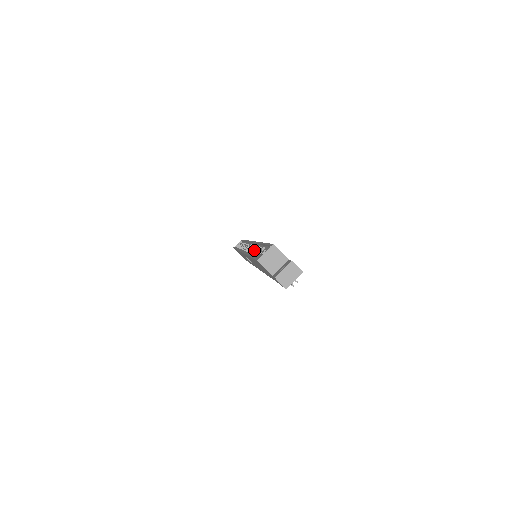
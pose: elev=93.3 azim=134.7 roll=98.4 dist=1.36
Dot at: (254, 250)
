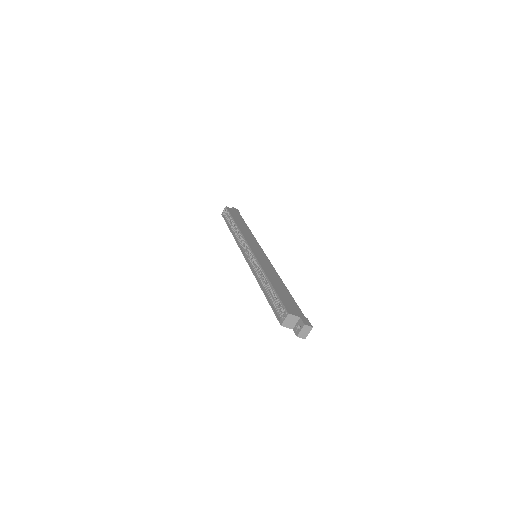
Dot at: (258, 267)
